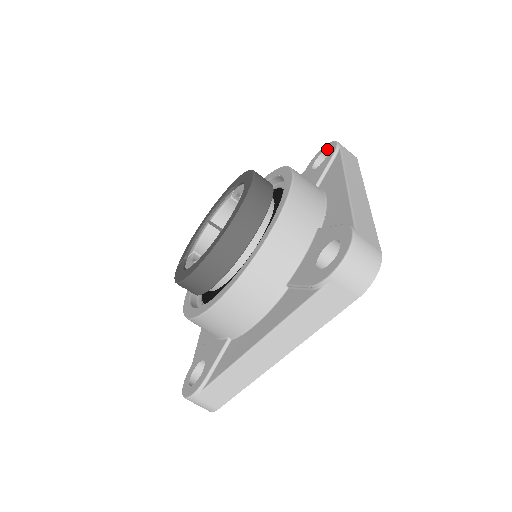
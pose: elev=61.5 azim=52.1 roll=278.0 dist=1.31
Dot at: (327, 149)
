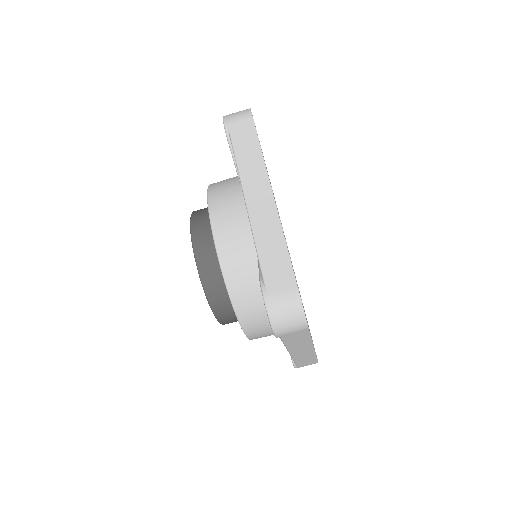
Dot at: occluded
